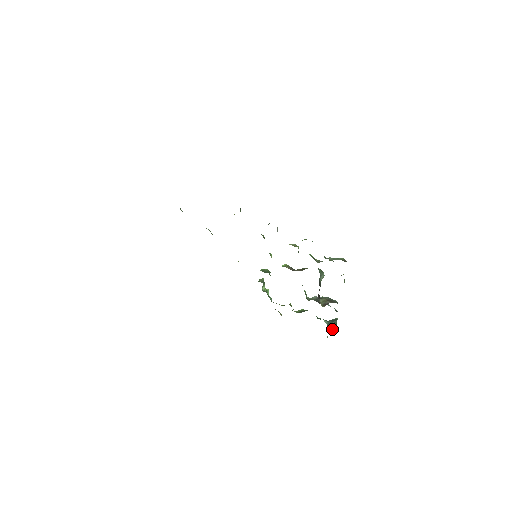
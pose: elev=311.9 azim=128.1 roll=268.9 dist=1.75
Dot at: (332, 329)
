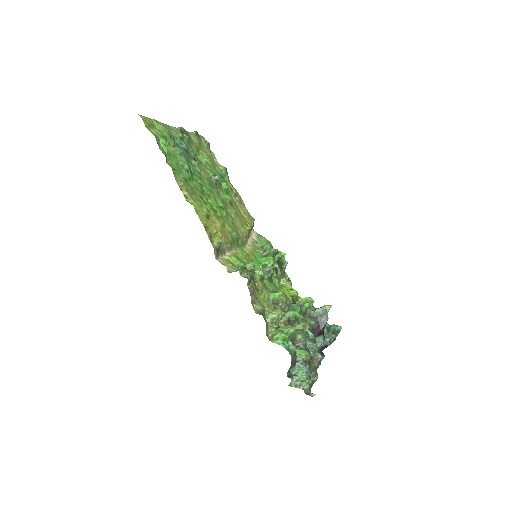
Dot at: (324, 348)
